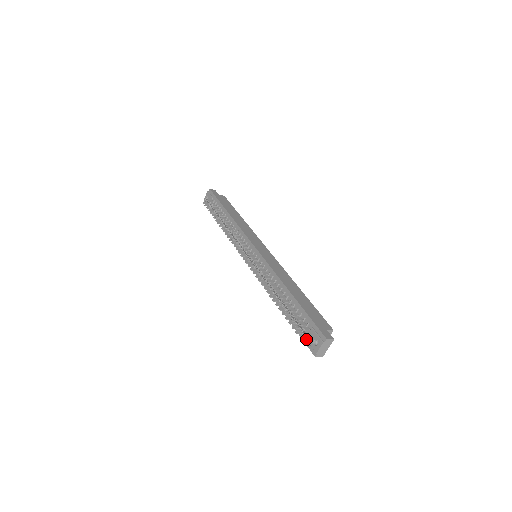
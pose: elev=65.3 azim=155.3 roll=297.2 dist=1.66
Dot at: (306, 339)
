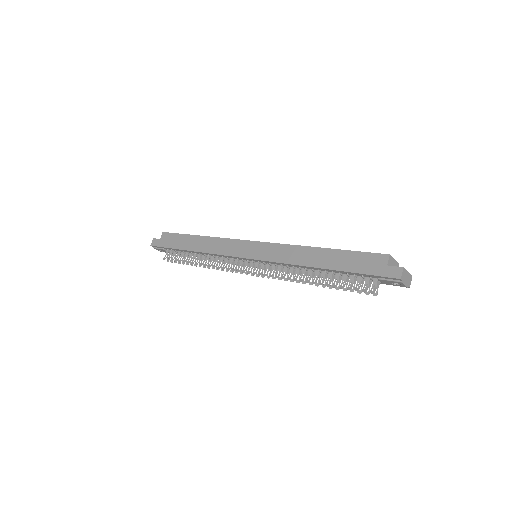
Dot at: occluded
